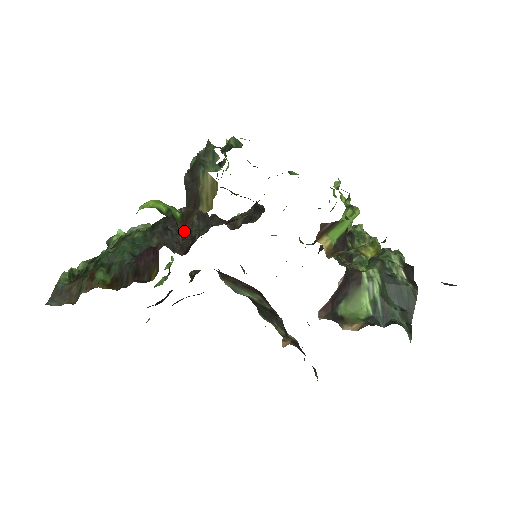
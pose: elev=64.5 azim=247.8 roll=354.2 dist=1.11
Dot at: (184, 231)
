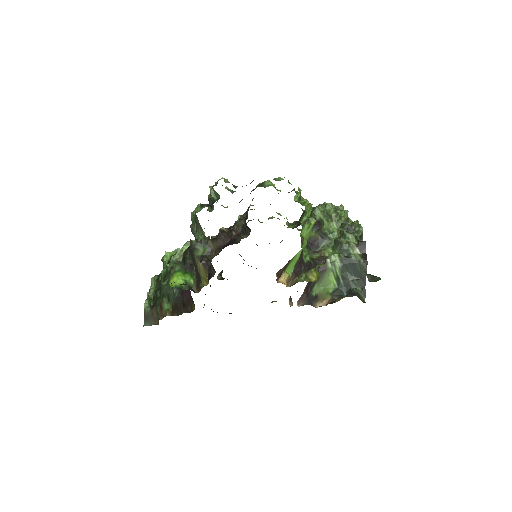
Dot at: (203, 262)
